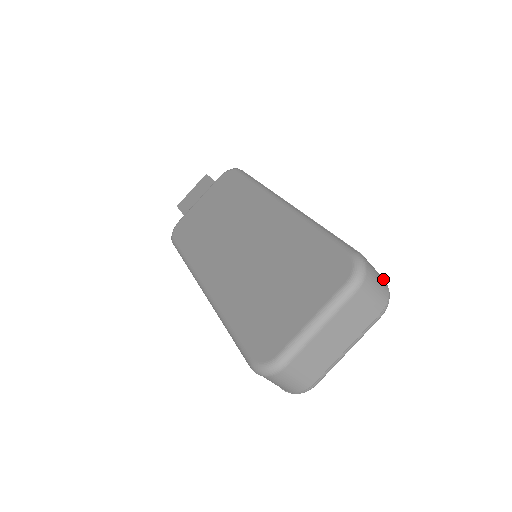
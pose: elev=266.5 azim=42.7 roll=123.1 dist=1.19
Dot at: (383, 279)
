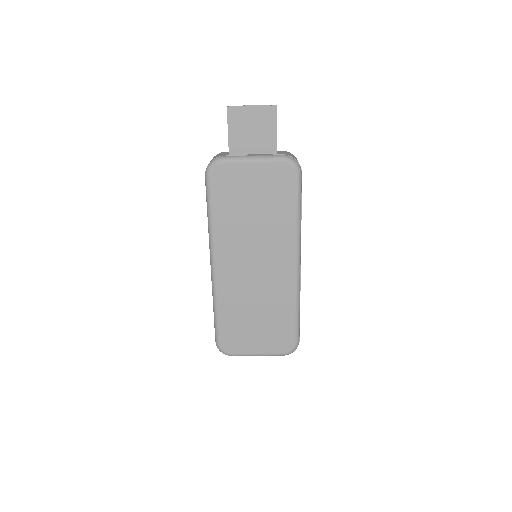
Dot at: occluded
